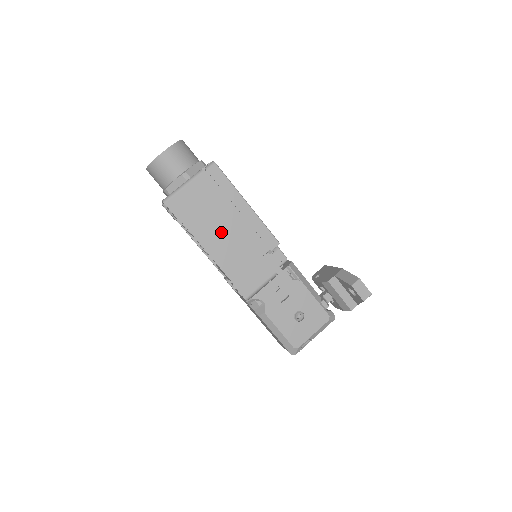
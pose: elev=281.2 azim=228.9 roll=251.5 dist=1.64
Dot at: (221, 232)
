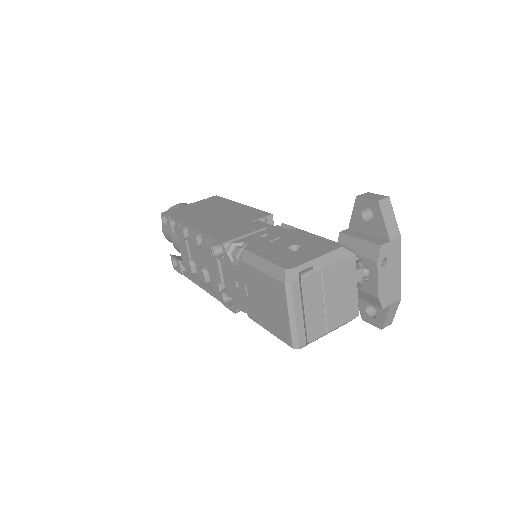
Dot at: (209, 217)
